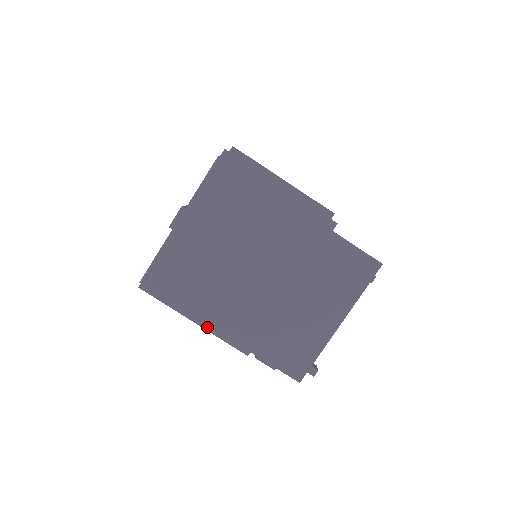
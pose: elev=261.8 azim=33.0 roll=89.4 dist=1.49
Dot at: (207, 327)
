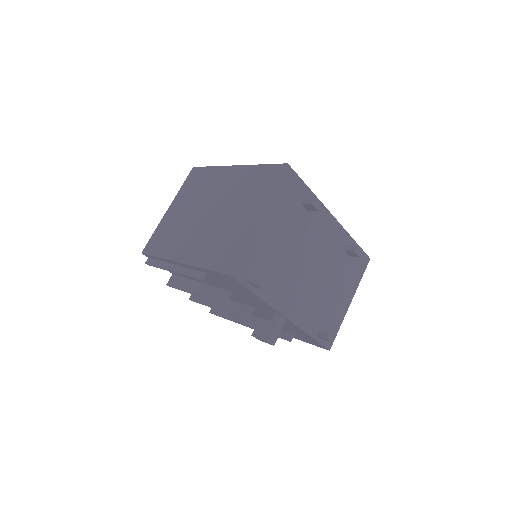
Dot at: (178, 270)
